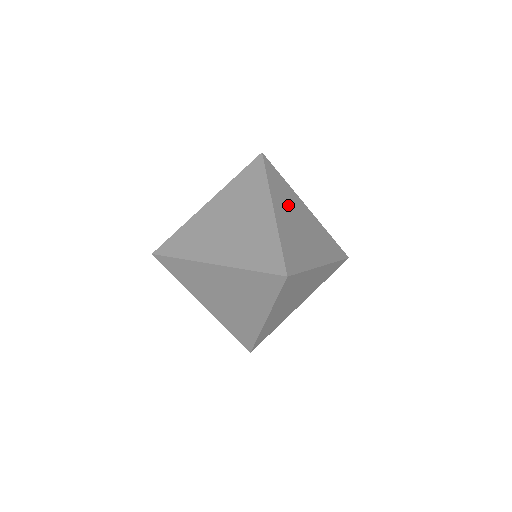
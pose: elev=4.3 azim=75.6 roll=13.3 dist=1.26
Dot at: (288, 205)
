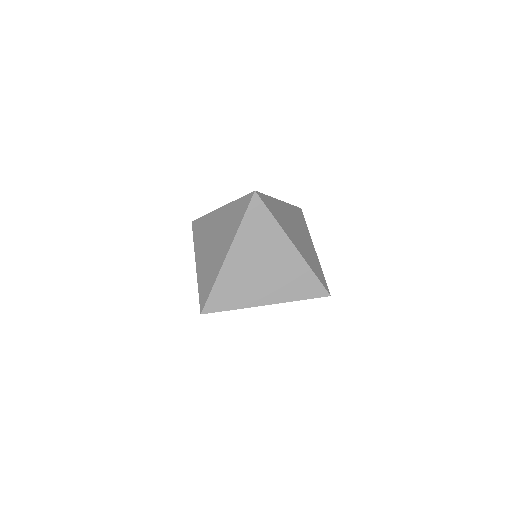
Dot at: (256, 248)
